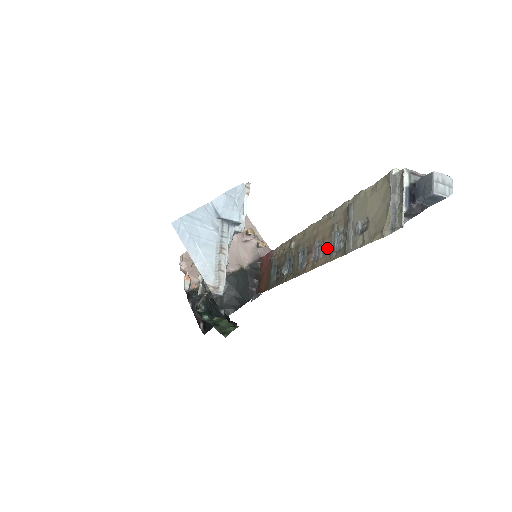
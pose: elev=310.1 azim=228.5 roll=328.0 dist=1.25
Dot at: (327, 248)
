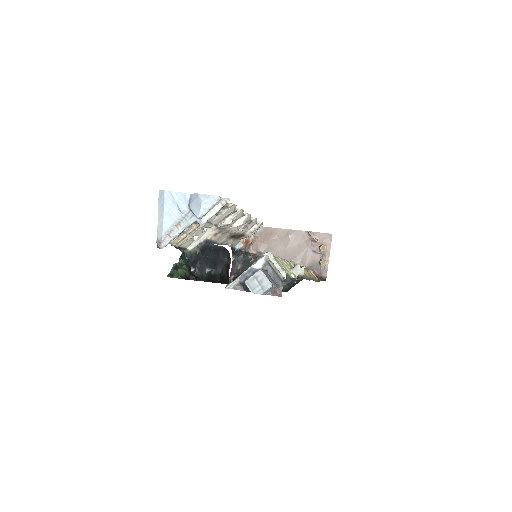
Dot at: occluded
